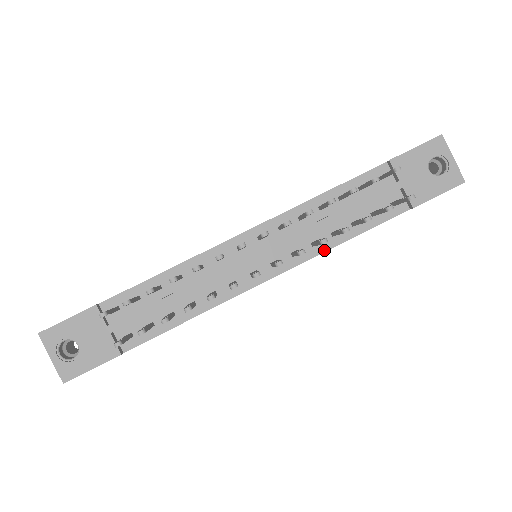
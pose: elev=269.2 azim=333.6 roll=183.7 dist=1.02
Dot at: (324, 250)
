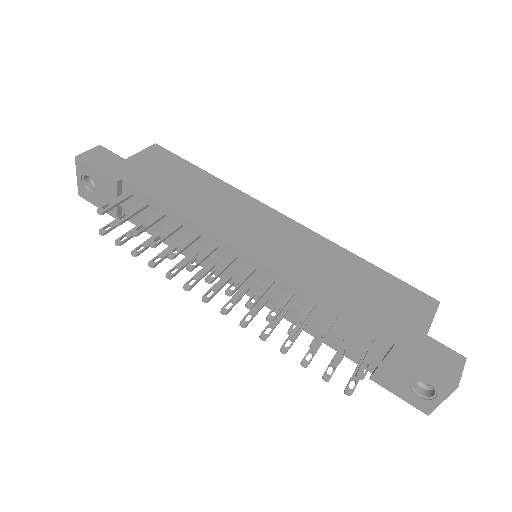
Dot at: (287, 318)
